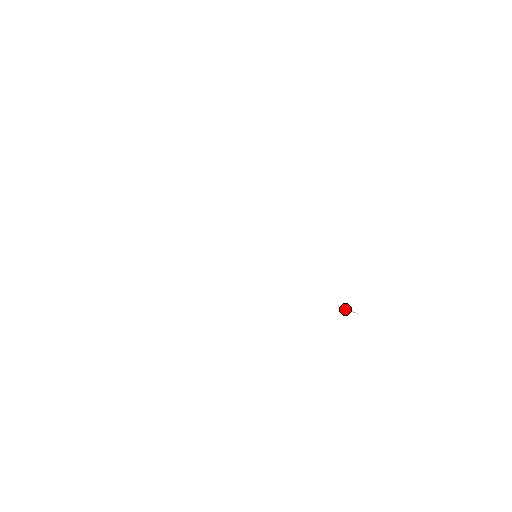
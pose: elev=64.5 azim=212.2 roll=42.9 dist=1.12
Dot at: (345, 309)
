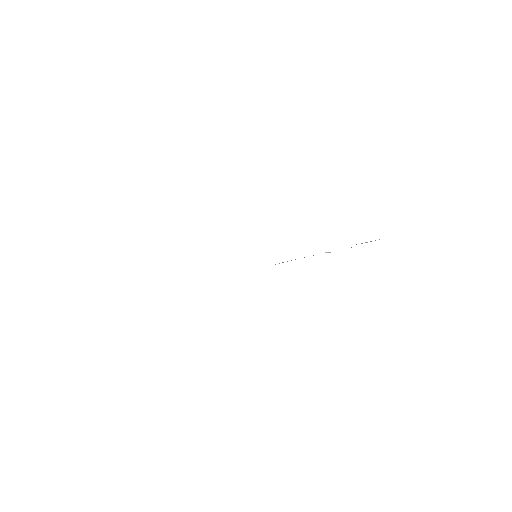
Dot at: occluded
